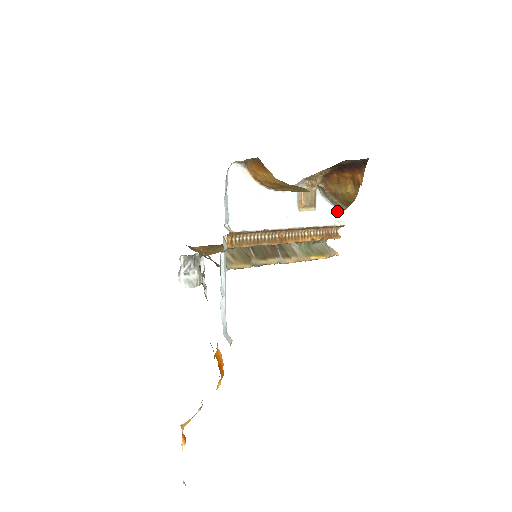
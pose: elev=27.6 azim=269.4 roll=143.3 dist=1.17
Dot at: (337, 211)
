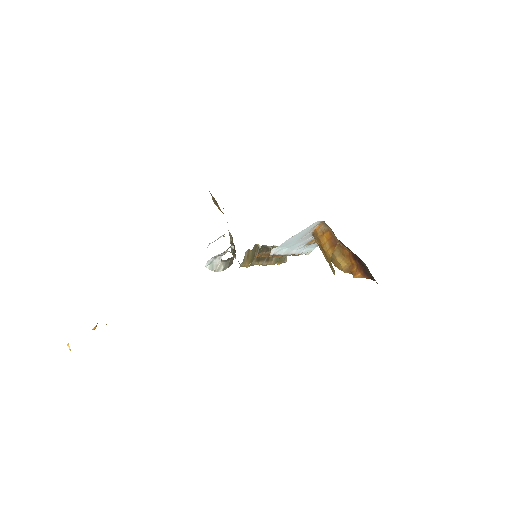
Dot at: (316, 246)
